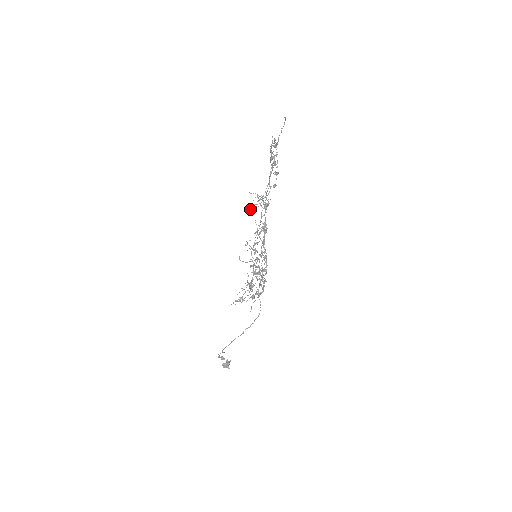
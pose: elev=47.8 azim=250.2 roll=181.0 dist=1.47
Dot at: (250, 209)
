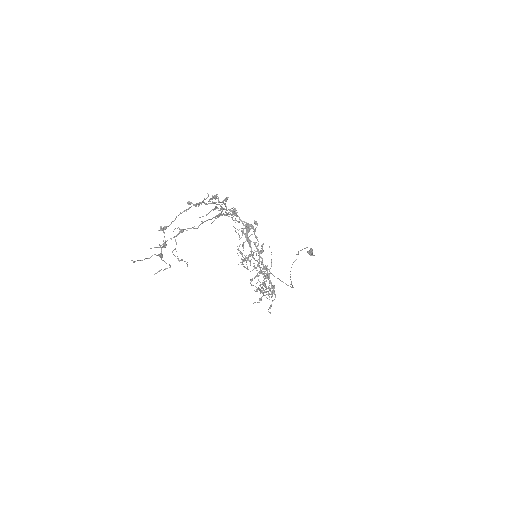
Dot at: occluded
